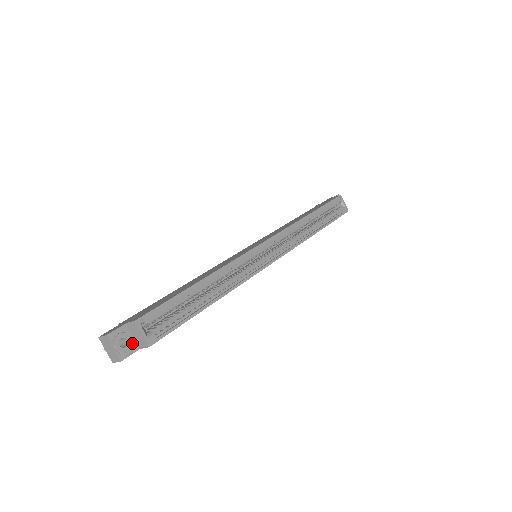
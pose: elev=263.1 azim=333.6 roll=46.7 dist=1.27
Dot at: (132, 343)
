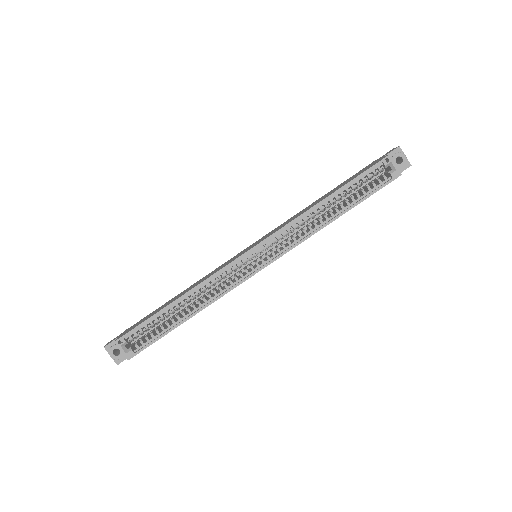
Dot at: occluded
